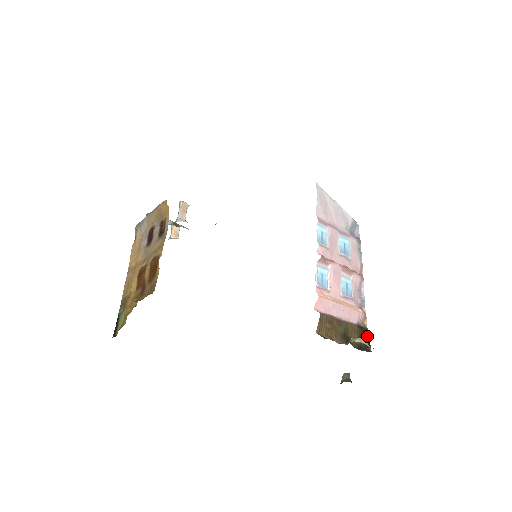
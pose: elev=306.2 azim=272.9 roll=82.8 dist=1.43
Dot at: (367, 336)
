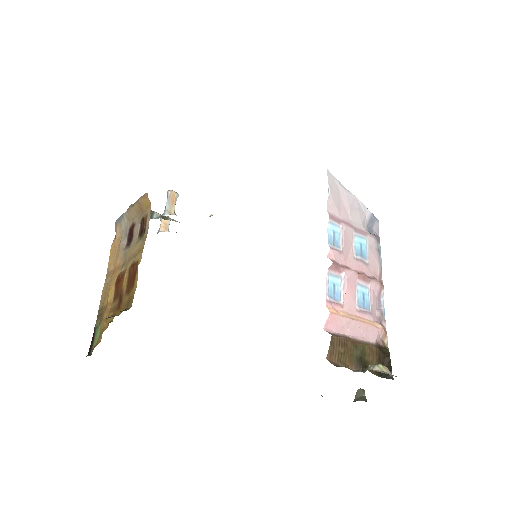
Dot at: (388, 358)
